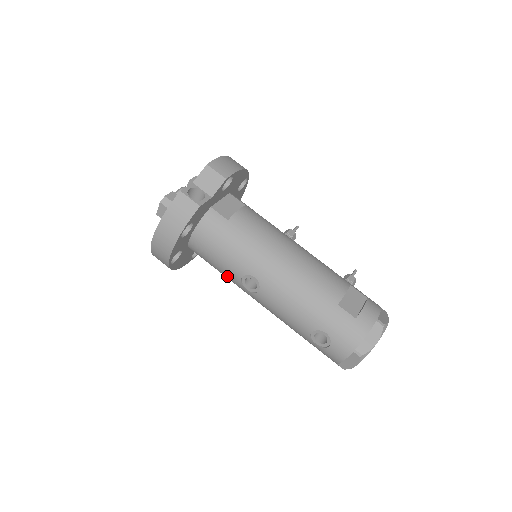
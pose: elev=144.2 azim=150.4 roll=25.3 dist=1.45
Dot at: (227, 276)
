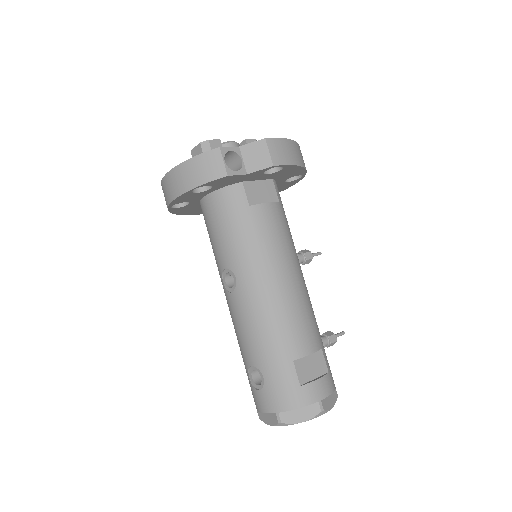
Dot at: (215, 256)
